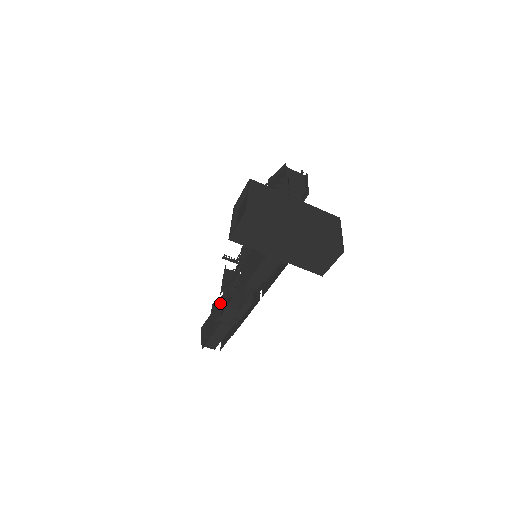
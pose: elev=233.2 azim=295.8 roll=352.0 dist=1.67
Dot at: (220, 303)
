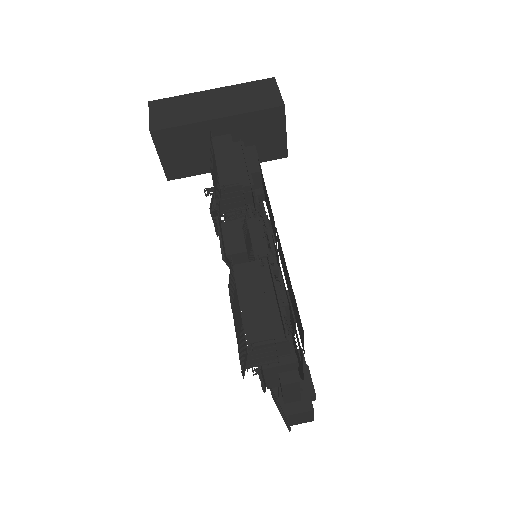
Dot at: occluded
